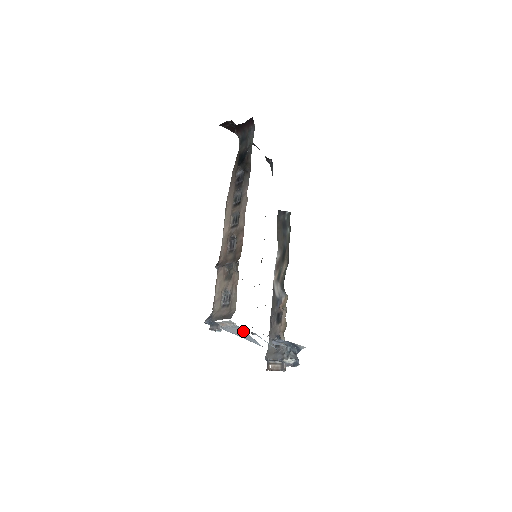
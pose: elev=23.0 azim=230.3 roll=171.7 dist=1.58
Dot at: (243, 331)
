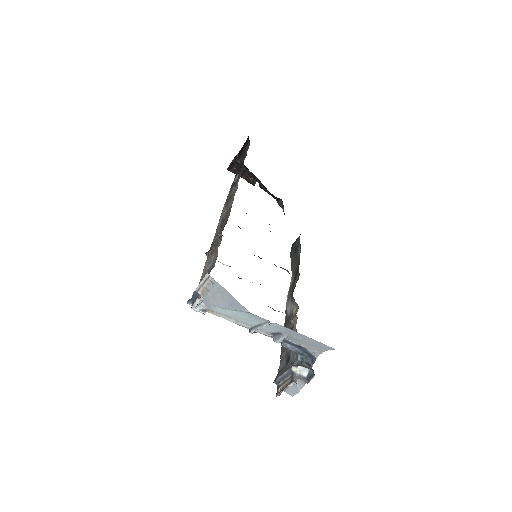
Dot at: (224, 291)
